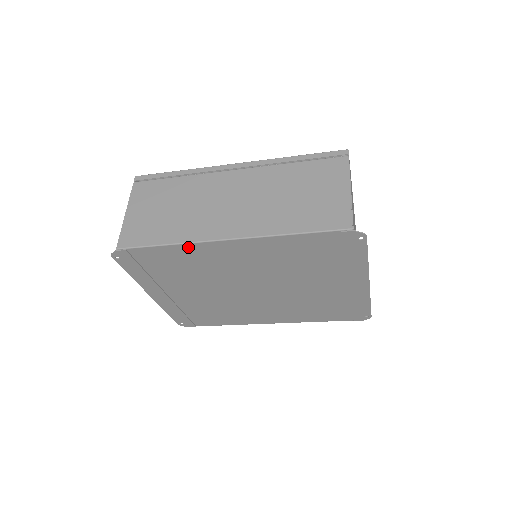
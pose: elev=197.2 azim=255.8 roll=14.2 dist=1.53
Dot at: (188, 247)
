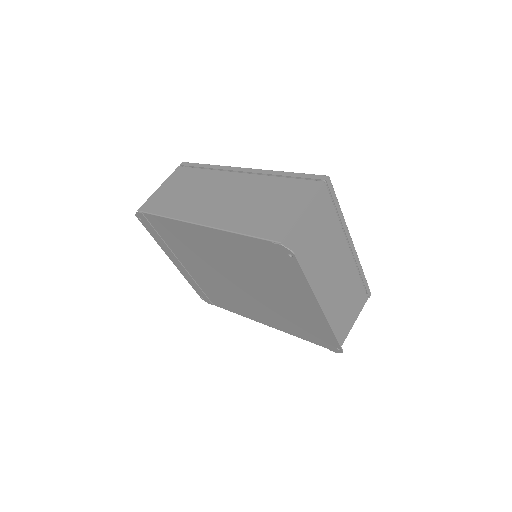
Dot at: (177, 223)
